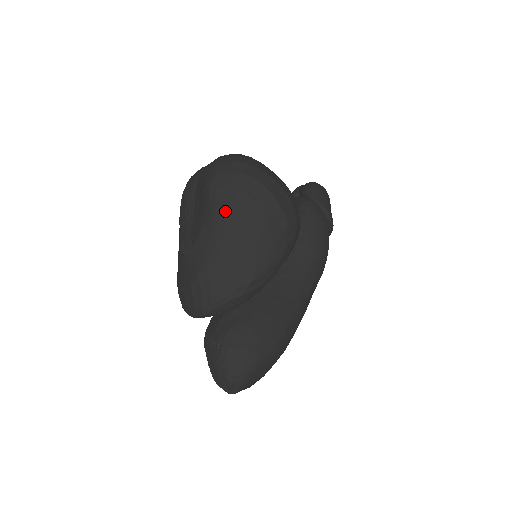
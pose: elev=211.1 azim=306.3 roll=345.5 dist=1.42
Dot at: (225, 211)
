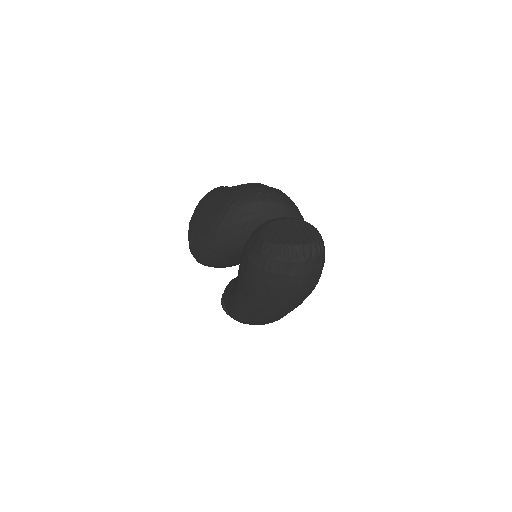
Dot at: occluded
